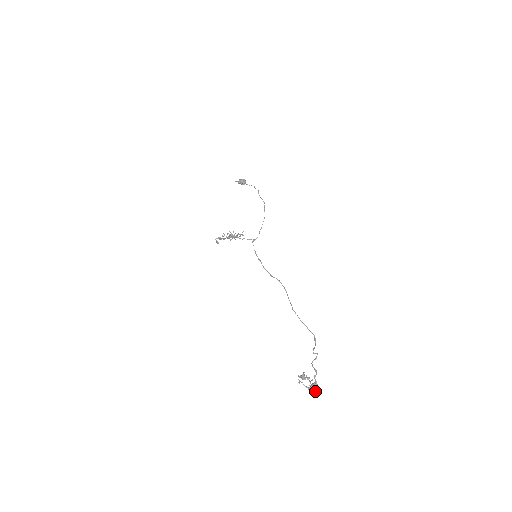
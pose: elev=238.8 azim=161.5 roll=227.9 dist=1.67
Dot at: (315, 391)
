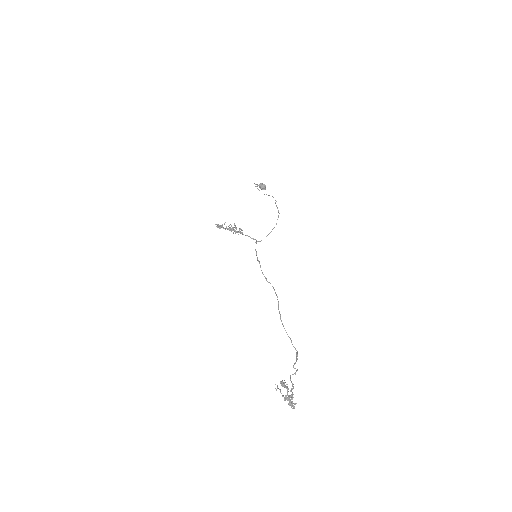
Dot at: (289, 404)
